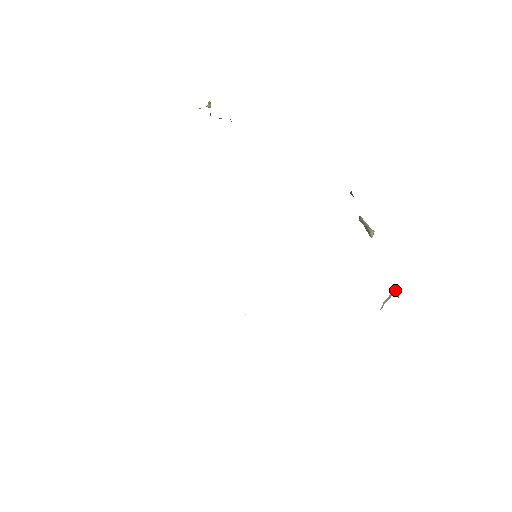
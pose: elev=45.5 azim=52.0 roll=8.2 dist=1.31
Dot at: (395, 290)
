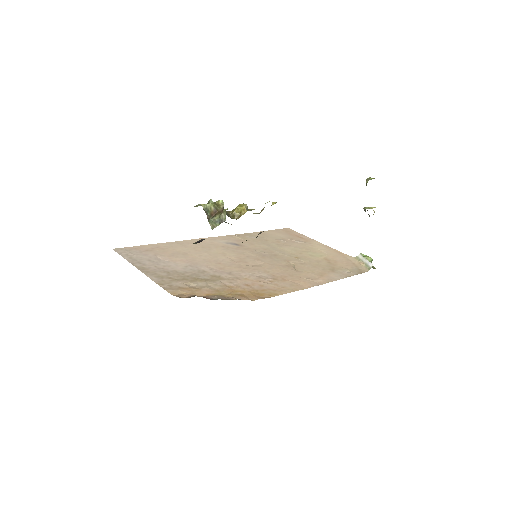
Dot at: (370, 267)
